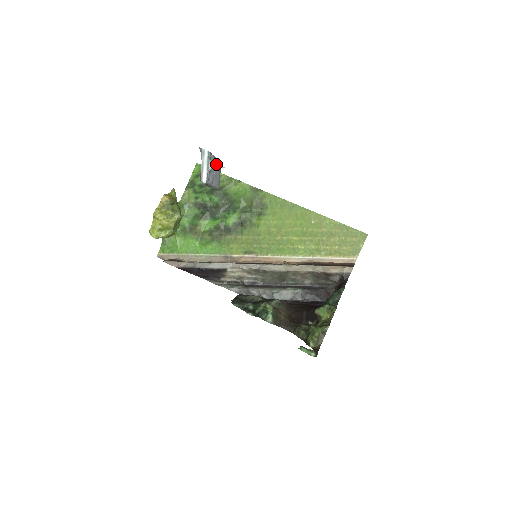
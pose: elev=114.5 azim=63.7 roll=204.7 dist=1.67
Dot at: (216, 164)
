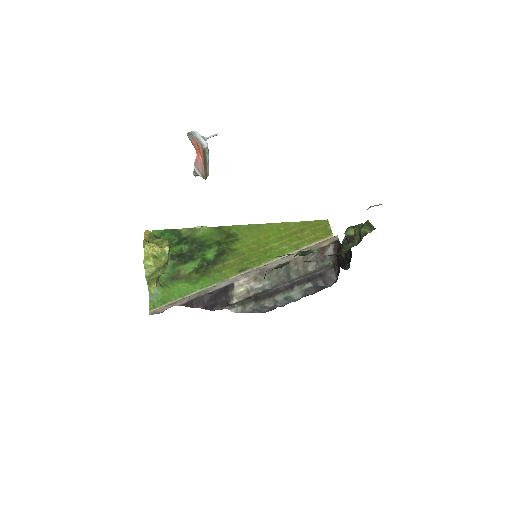
Dot at: occluded
